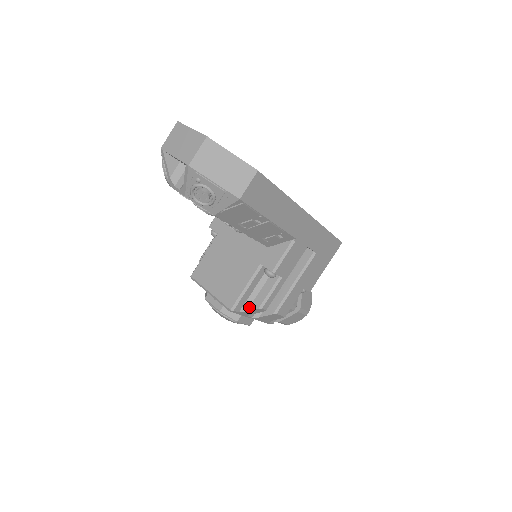
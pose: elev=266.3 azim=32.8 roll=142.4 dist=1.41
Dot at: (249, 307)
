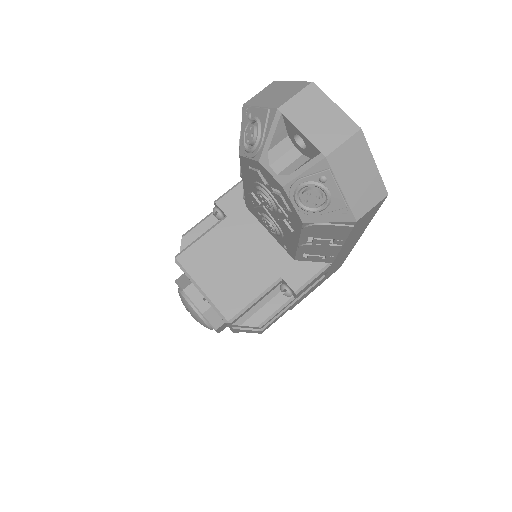
Dot at: (245, 321)
